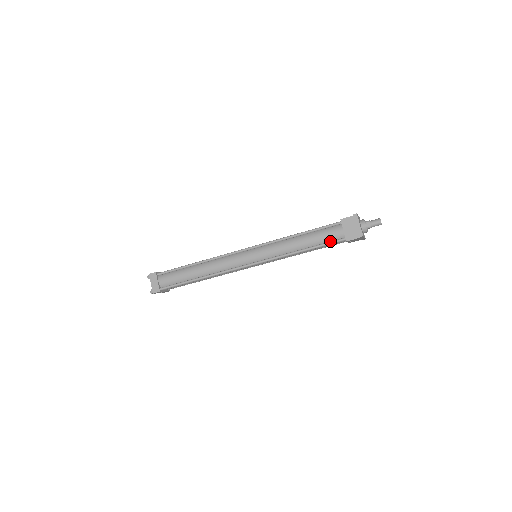
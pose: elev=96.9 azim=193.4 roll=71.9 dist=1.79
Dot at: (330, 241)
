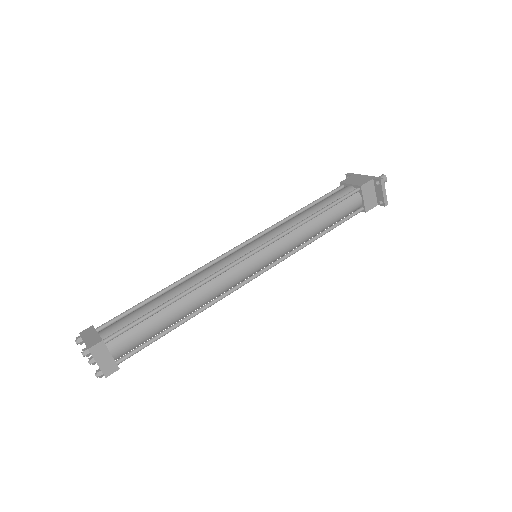
Dot at: (348, 215)
